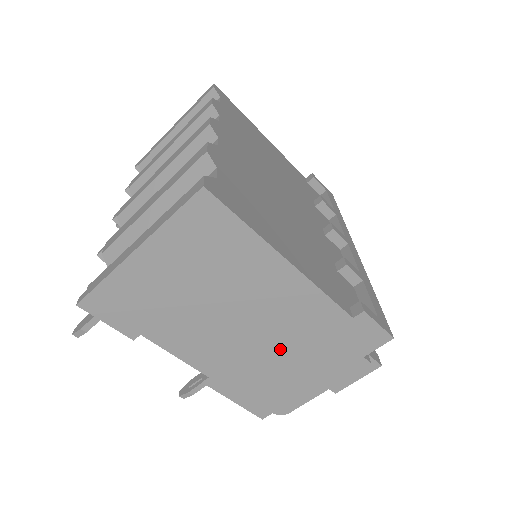
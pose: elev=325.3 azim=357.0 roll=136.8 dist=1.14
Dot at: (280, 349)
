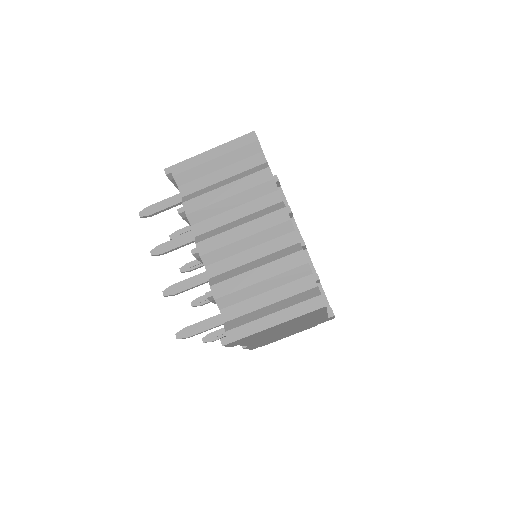
Dot at: occluded
